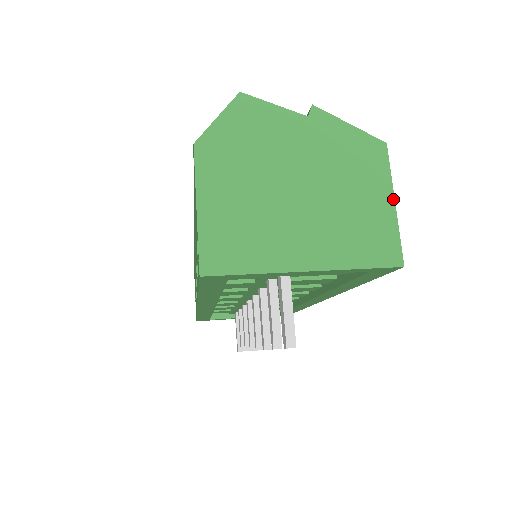
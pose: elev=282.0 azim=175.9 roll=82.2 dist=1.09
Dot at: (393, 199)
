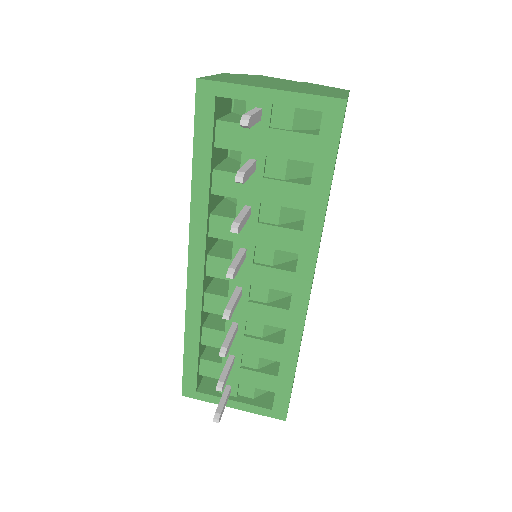
Dot at: (347, 94)
